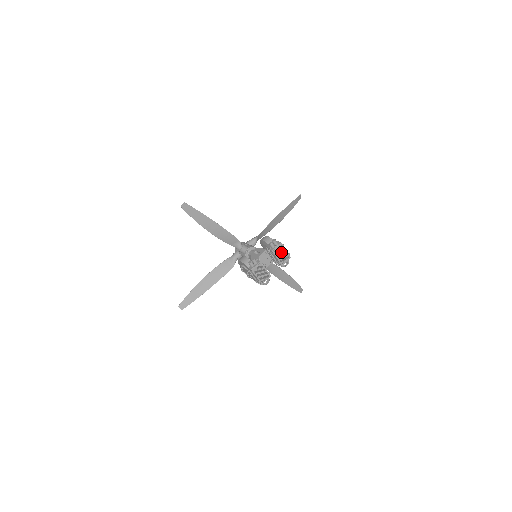
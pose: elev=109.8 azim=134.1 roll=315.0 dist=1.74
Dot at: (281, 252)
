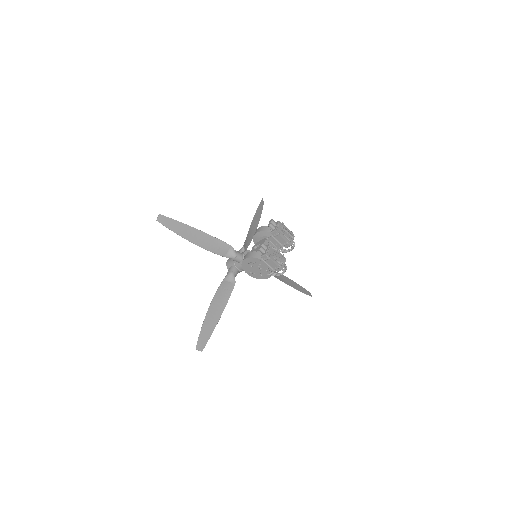
Dot at: (284, 231)
